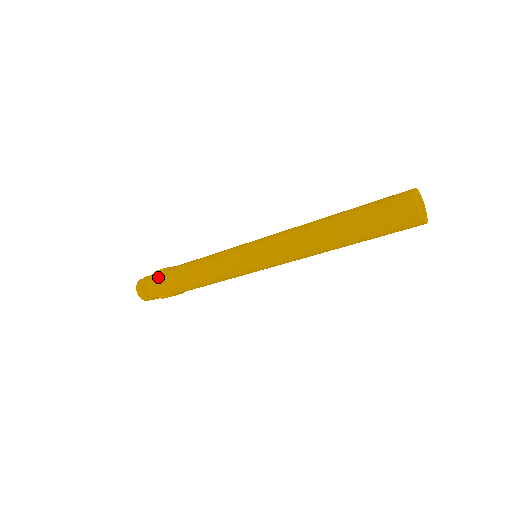
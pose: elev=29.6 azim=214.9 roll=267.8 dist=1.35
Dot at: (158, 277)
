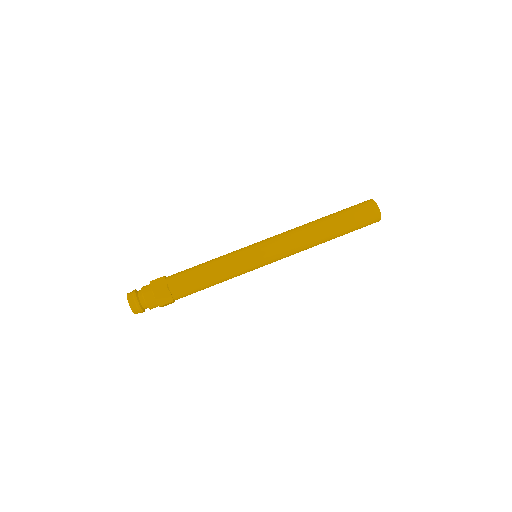
Dot at: (163, 298)
